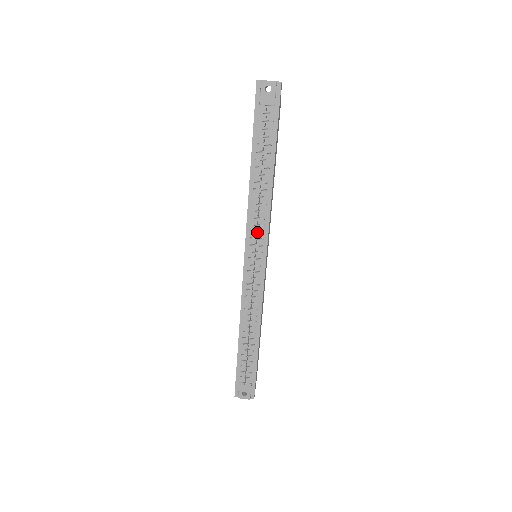
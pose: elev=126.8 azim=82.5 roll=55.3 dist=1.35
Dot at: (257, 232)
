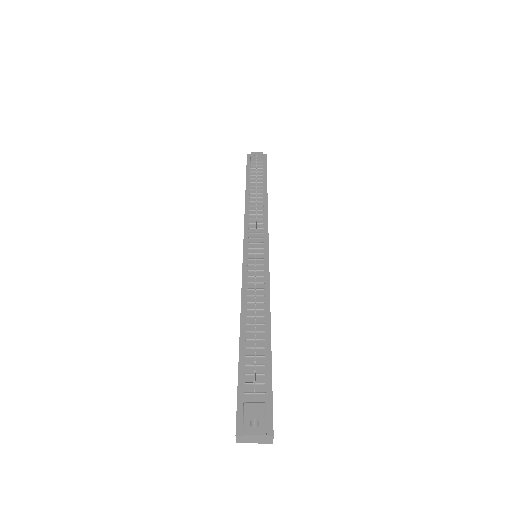
Dot at: (256, 228)
